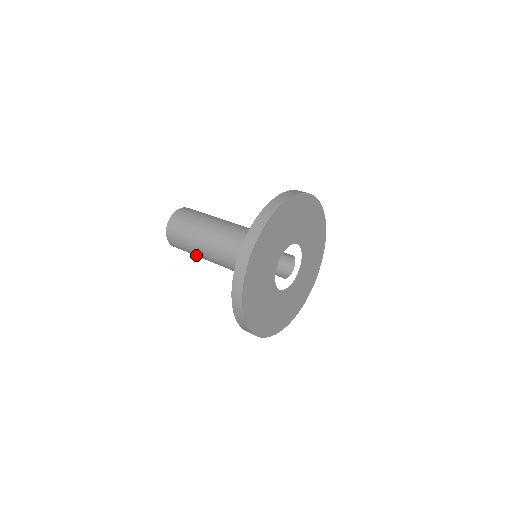
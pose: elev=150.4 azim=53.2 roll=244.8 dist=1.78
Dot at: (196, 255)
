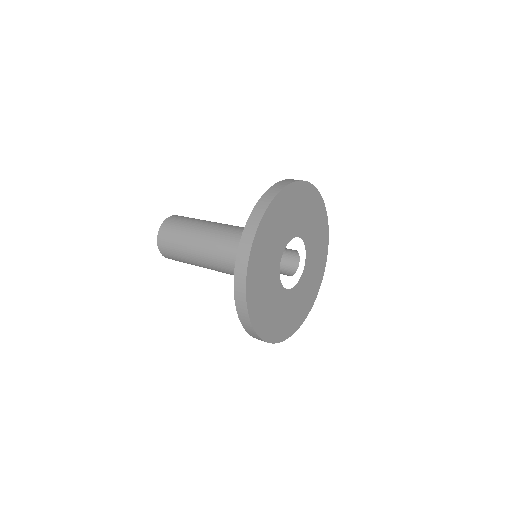
Dot at: (186, 251)
